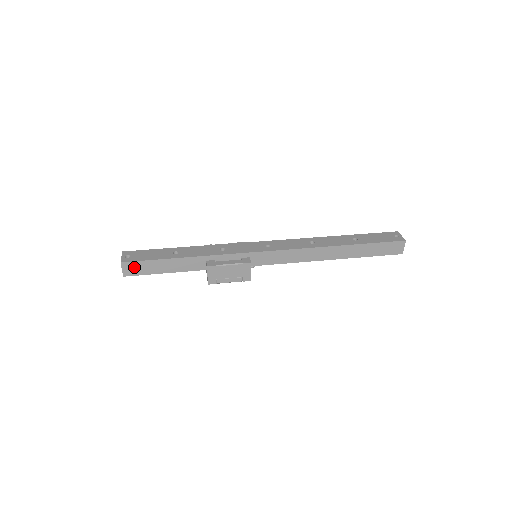
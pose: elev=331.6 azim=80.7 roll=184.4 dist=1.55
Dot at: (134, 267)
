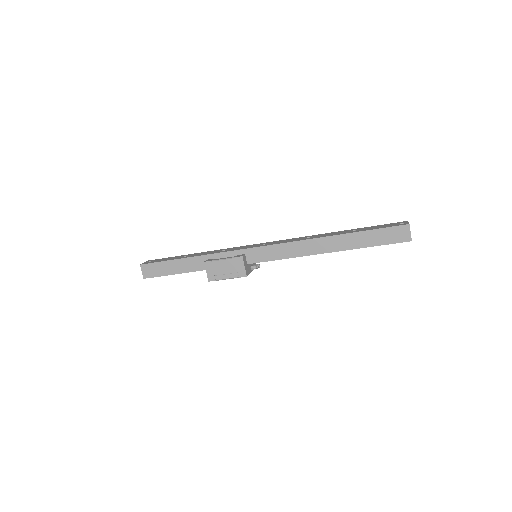
Dot at: (151, 269)
